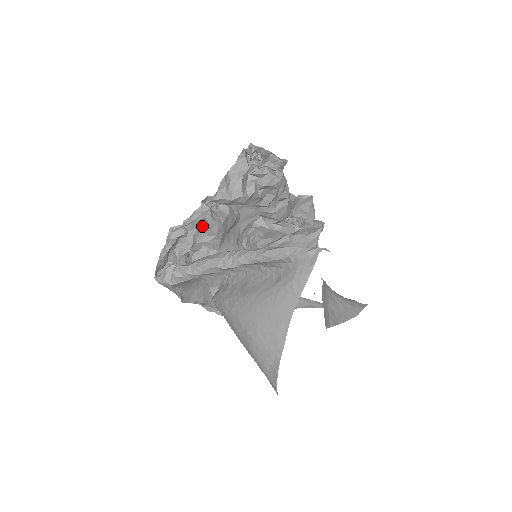
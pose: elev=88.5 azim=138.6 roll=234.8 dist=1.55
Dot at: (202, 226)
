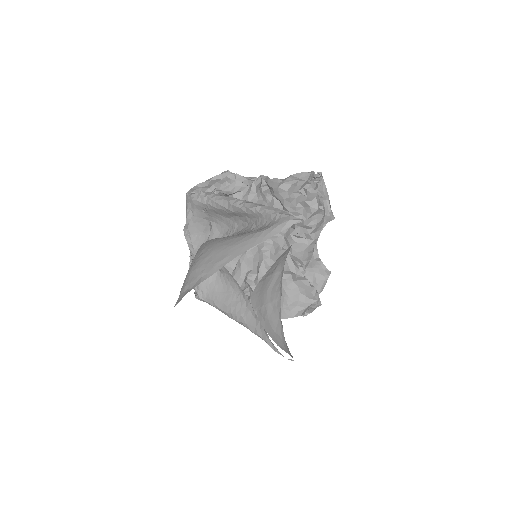
Dot at: (246, 189)
